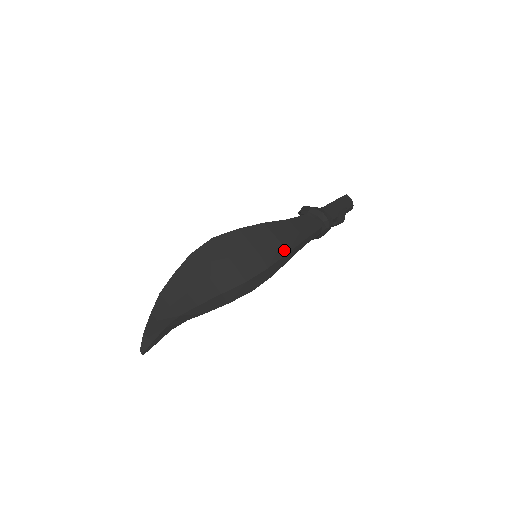
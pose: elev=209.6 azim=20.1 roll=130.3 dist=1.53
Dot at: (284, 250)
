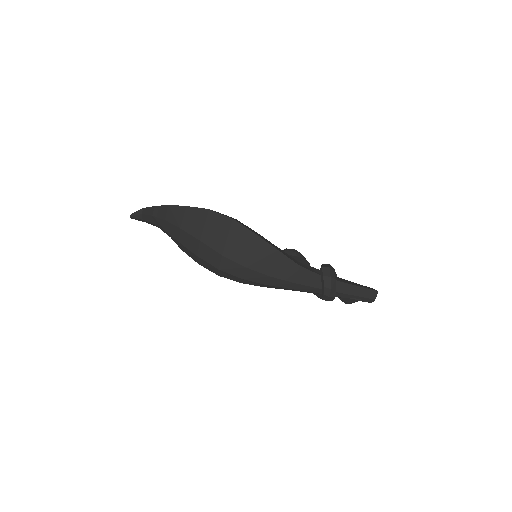
Dot at: (268, 281)
